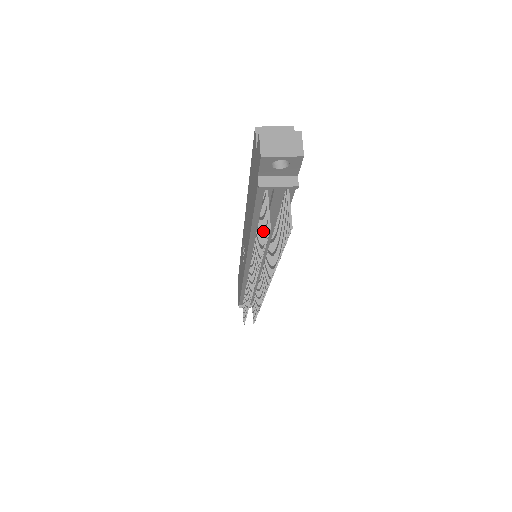
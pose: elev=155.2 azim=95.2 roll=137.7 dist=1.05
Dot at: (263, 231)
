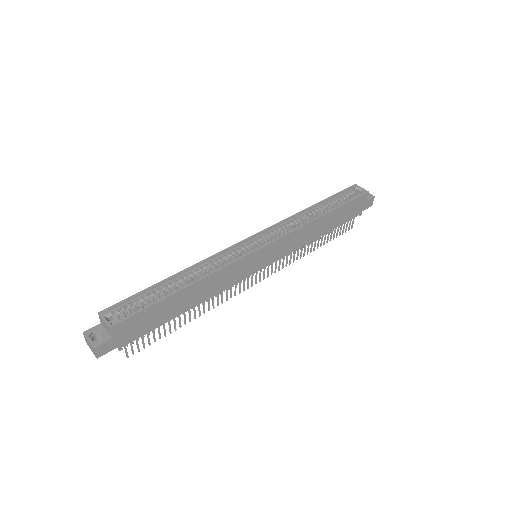
Dot at: occluded
